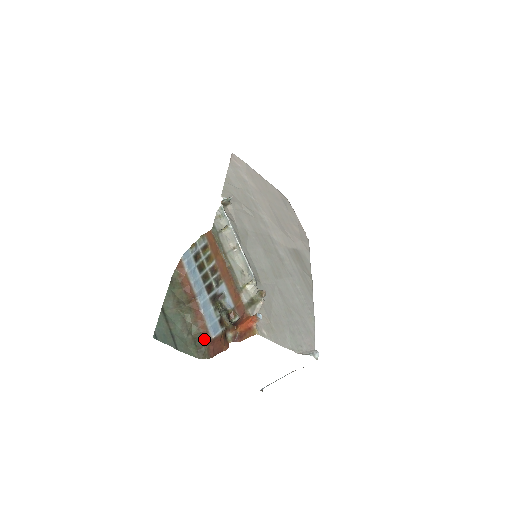
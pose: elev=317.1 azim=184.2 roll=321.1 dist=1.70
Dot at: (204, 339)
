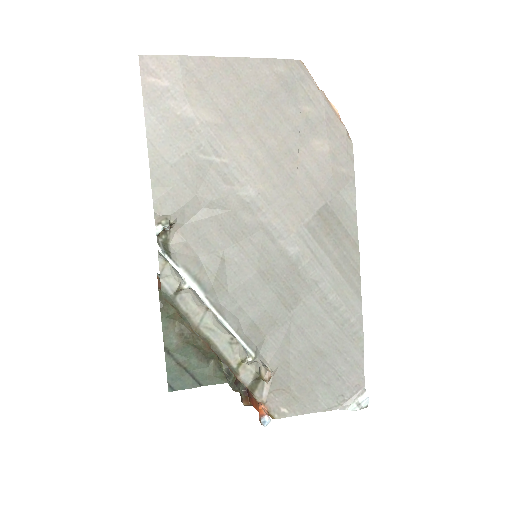
Dot at: occluded
